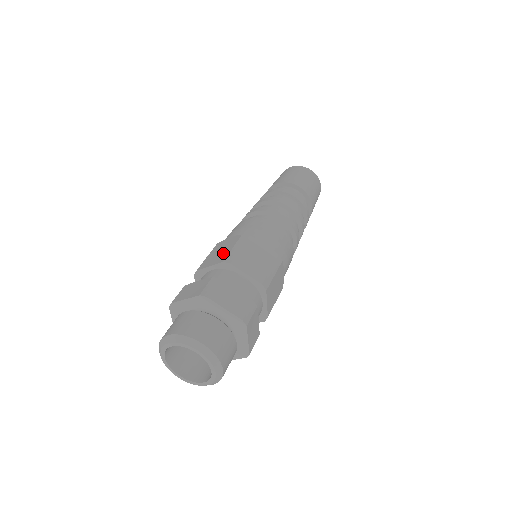
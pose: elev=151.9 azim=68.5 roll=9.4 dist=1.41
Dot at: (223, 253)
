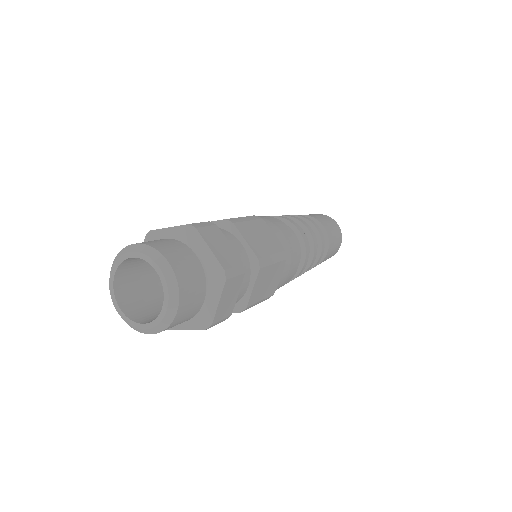
Dot at: occluded
